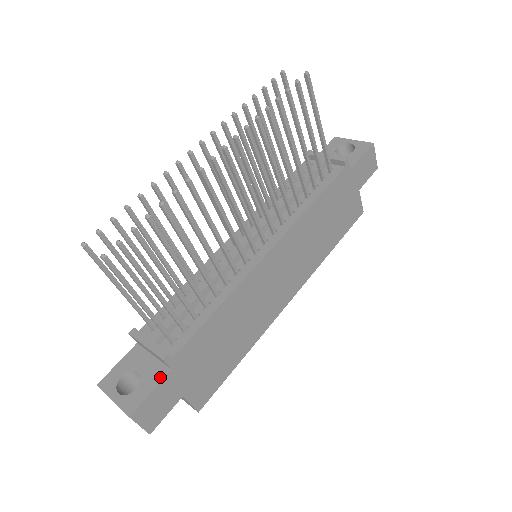
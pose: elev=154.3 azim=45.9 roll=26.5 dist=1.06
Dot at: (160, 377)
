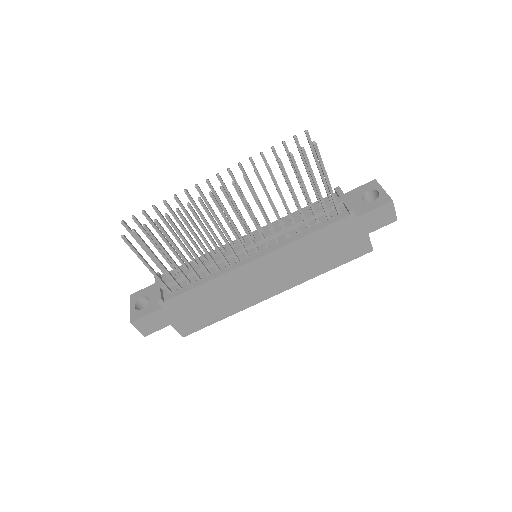
Dot at: (155, 309)
